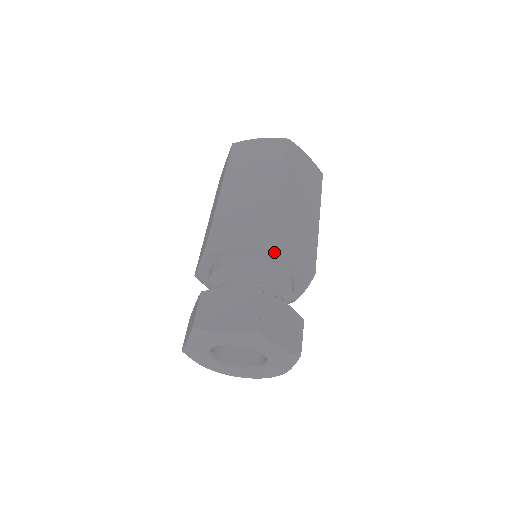
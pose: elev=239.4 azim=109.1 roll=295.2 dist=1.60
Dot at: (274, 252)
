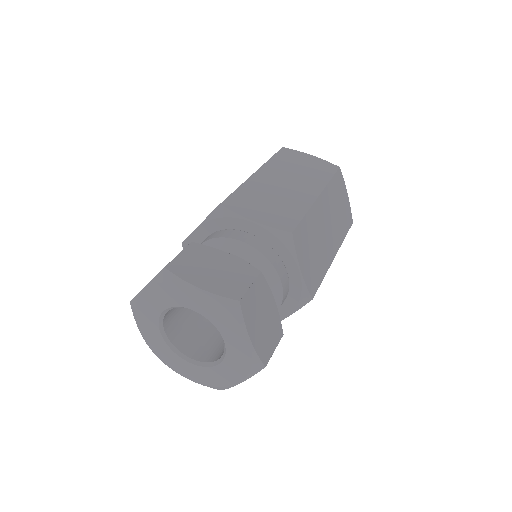
Dot at: (287, 246)
